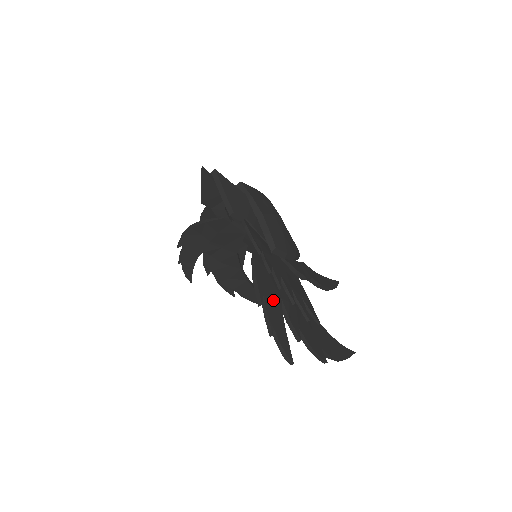
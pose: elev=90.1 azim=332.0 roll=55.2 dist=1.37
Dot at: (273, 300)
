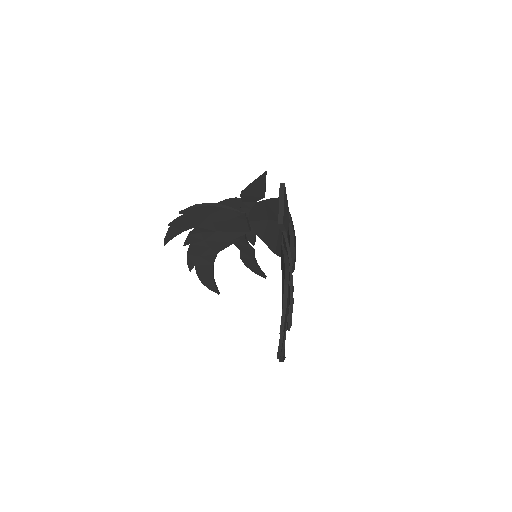
Dot at: occluded
